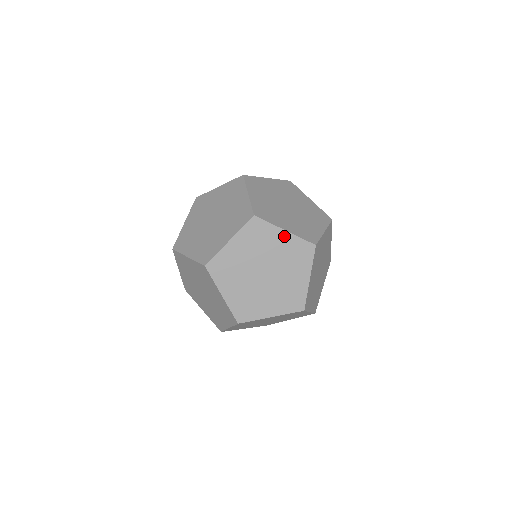
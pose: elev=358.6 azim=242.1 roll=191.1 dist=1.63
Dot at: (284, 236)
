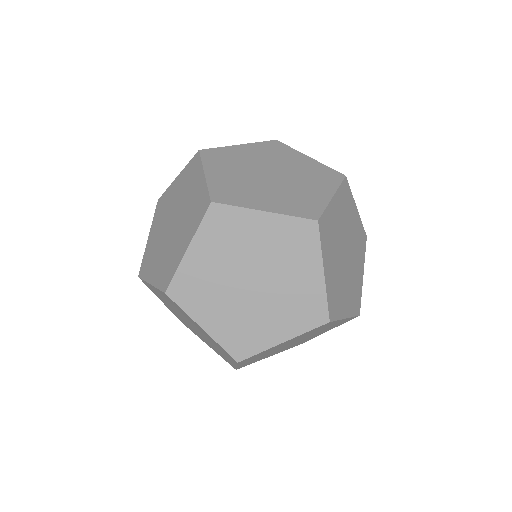
Dot at: (340, 321)
